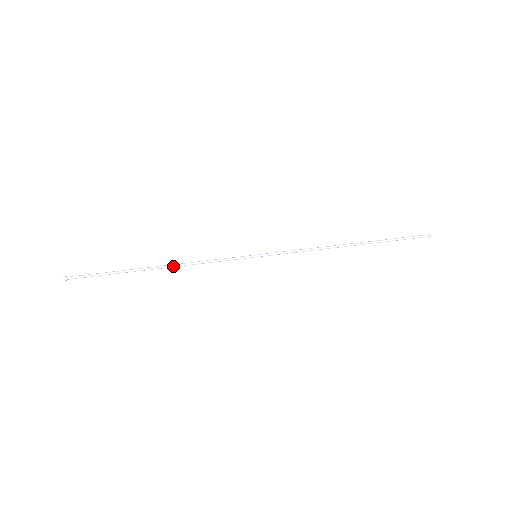
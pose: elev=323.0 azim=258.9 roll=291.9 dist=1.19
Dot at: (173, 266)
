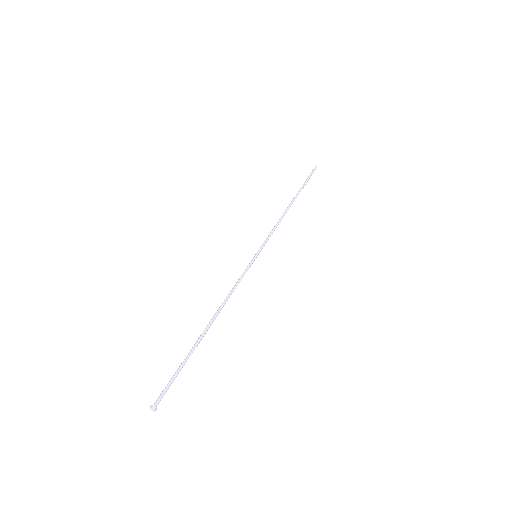
Dot at: occluded
